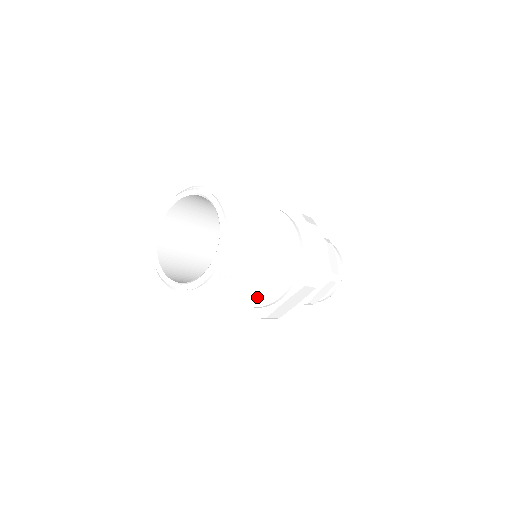
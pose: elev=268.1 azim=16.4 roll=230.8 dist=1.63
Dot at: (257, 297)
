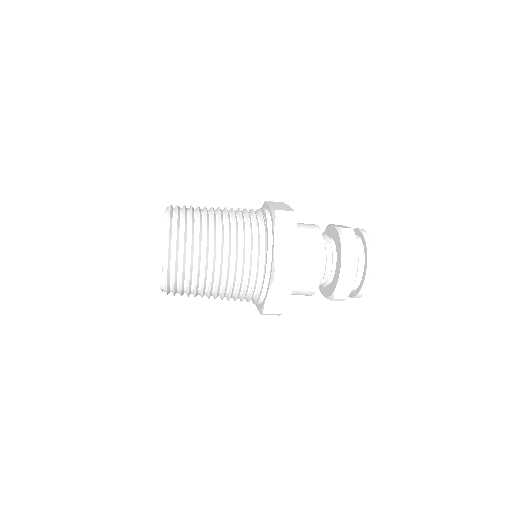
Dot at: (237, 294)
